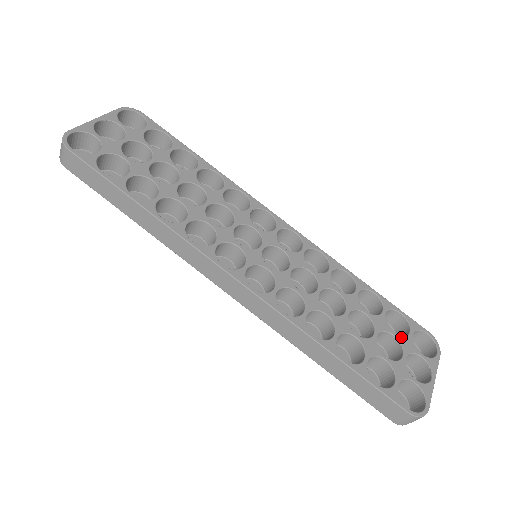
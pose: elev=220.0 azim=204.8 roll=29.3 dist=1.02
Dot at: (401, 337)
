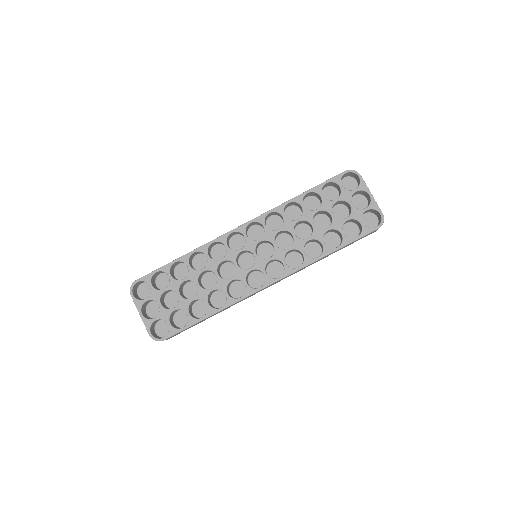
Dot at: (340, 197)
